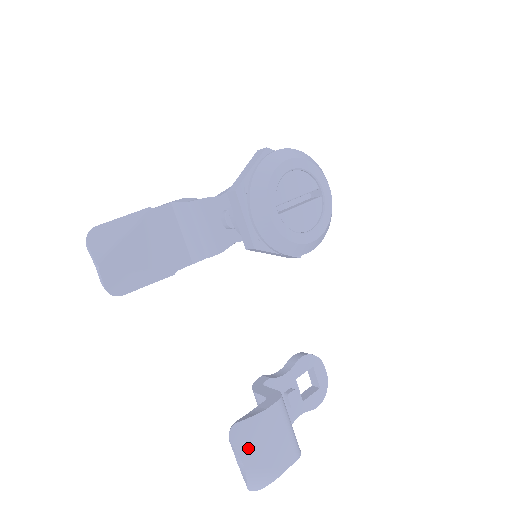
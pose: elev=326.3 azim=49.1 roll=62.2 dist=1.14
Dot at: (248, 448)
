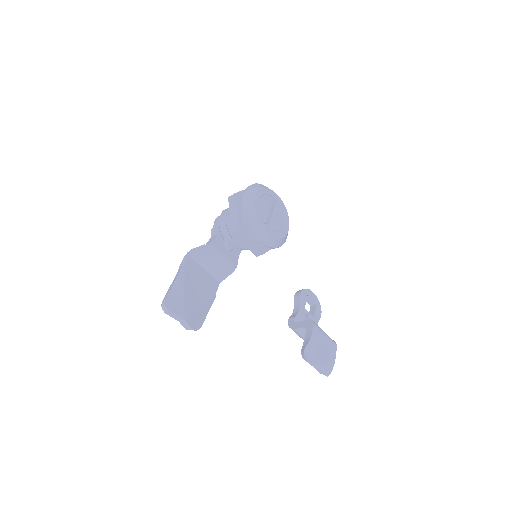
Dot at: (317, 357)
